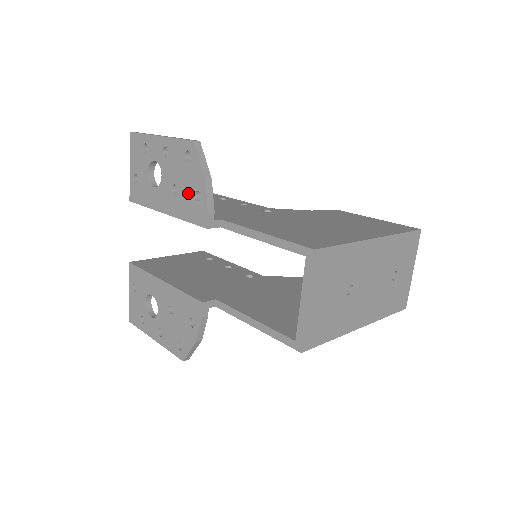
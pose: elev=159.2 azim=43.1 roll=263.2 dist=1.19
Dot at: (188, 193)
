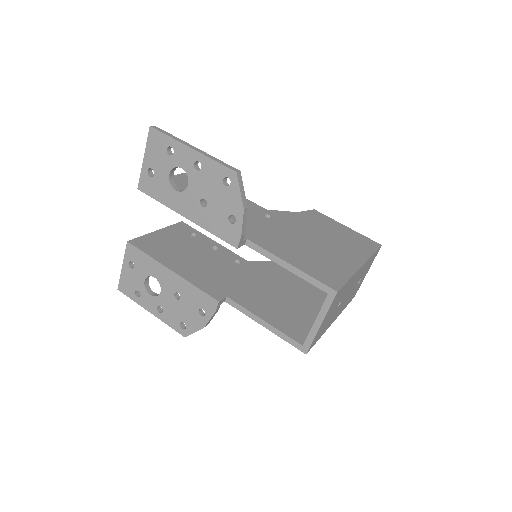
Dot at: (220, 213)
